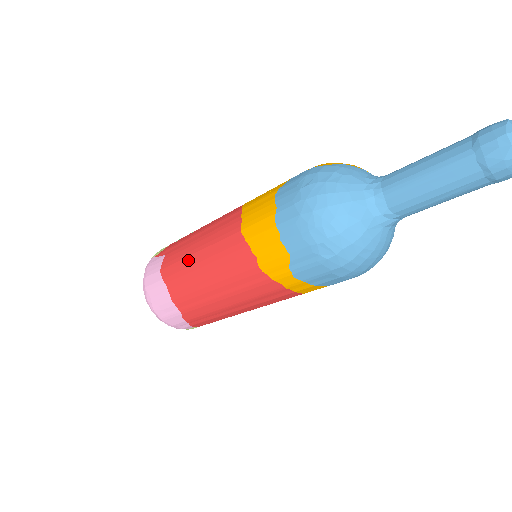
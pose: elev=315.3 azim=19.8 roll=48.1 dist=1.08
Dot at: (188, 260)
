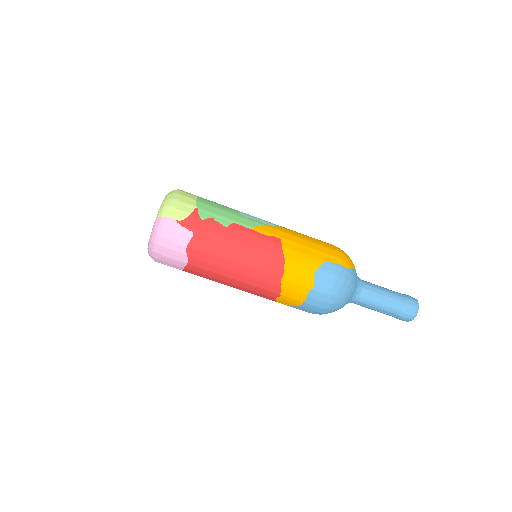
Dot at: (224, 262)
